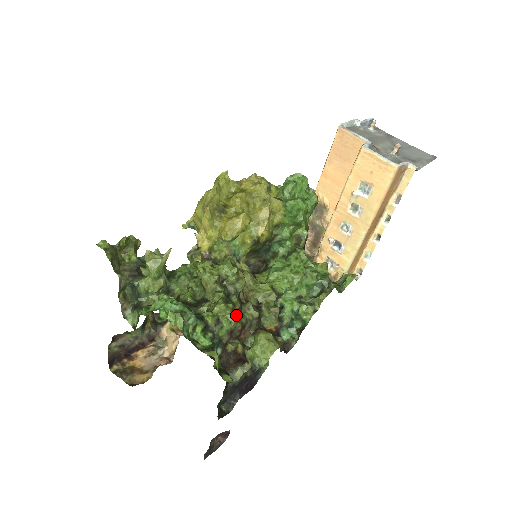
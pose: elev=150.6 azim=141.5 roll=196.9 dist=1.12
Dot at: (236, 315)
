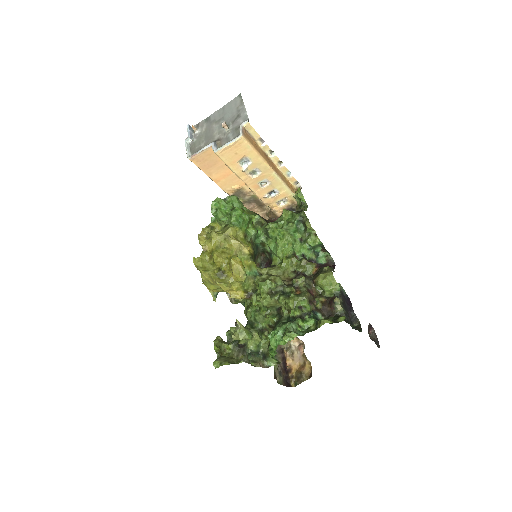
Dot at: (299, 293)
